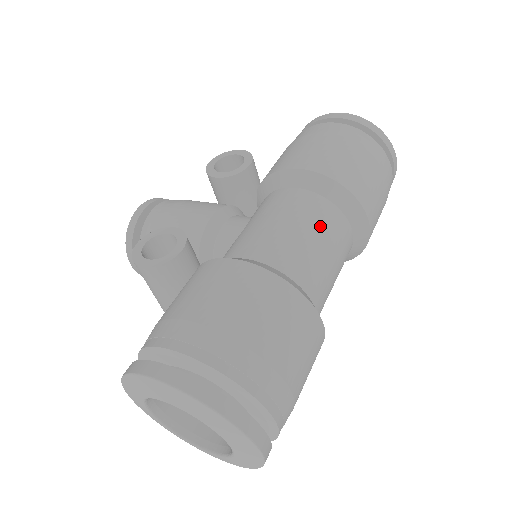
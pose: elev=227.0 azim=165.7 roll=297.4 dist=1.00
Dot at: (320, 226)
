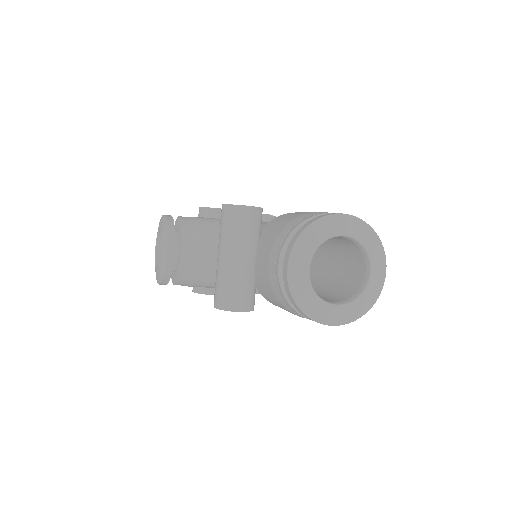
Dot at: occluded
